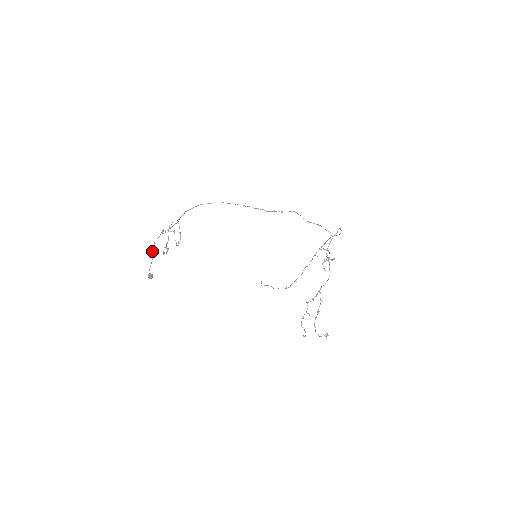
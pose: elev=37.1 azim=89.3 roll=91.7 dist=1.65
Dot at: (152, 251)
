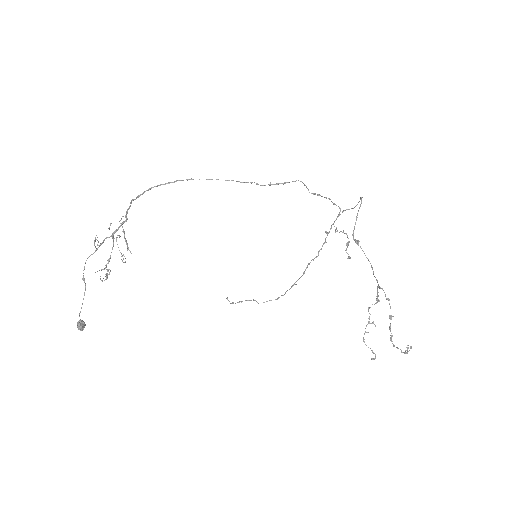
Dot at: (82, 279)
